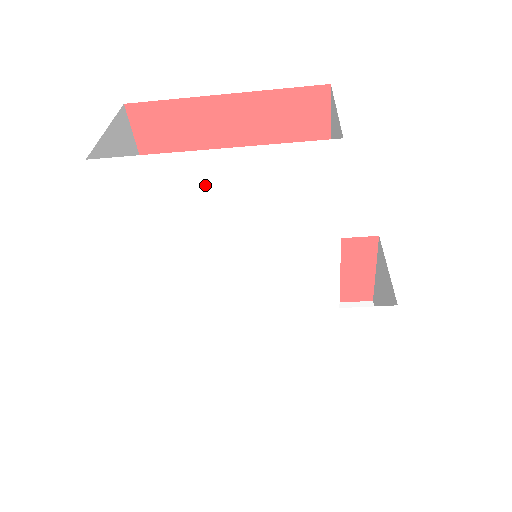
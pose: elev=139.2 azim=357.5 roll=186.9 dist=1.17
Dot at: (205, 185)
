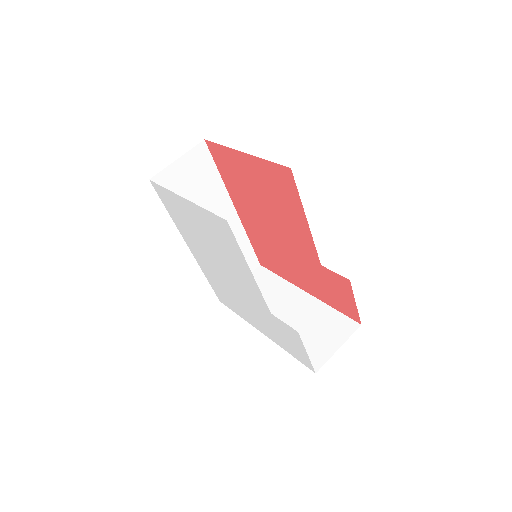
Dot at: (189, 213)
